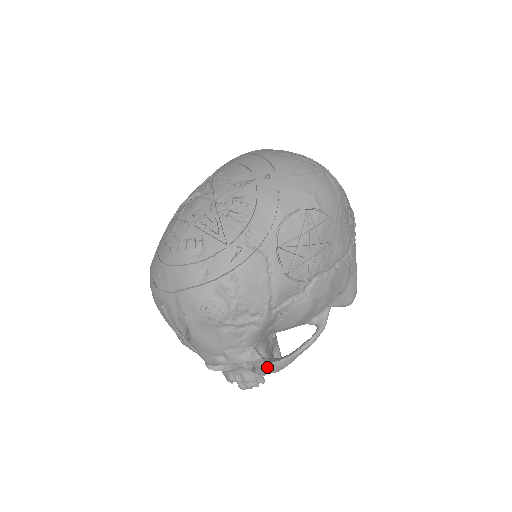
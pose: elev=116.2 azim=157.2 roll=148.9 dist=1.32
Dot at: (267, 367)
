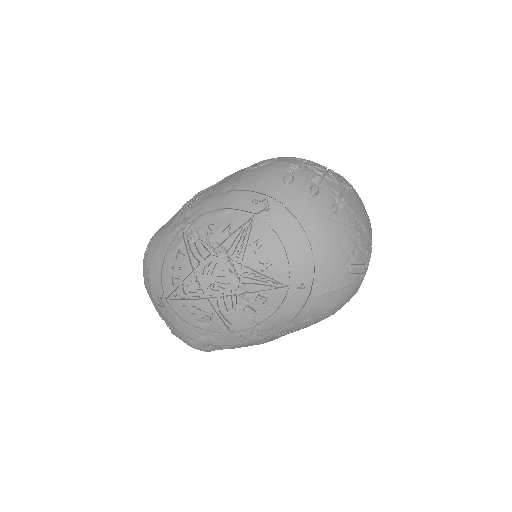
Dot at: occluded
